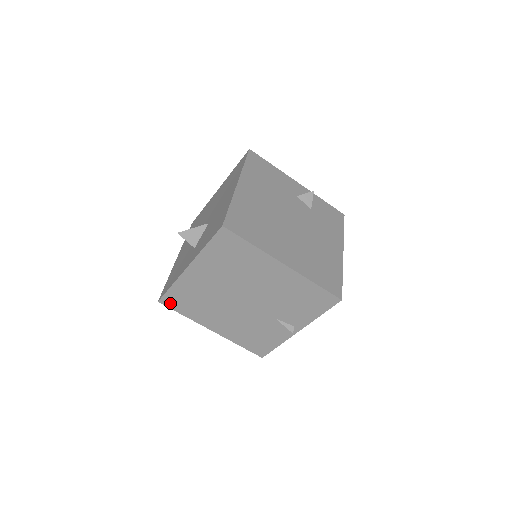
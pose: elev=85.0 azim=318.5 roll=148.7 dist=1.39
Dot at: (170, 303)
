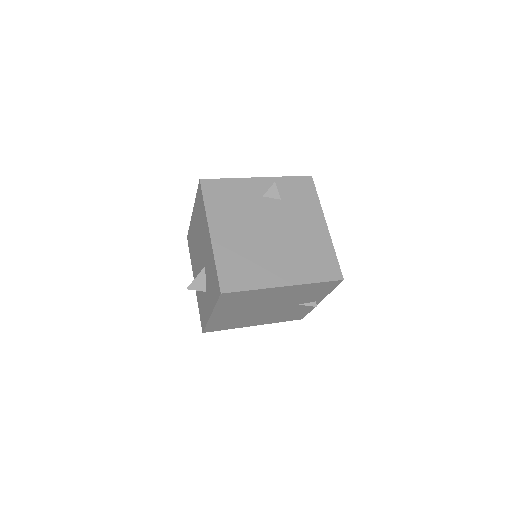
Dot at: (212, 330)
